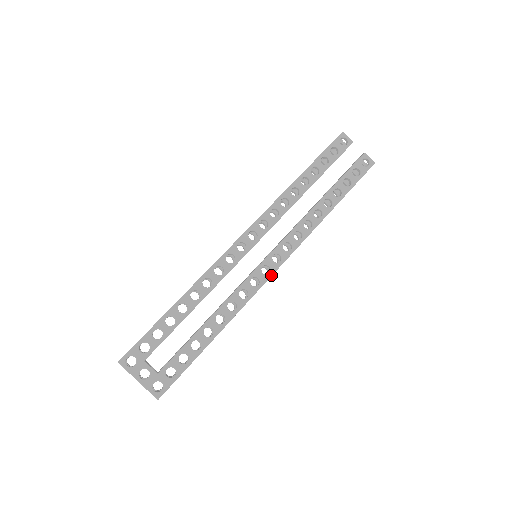
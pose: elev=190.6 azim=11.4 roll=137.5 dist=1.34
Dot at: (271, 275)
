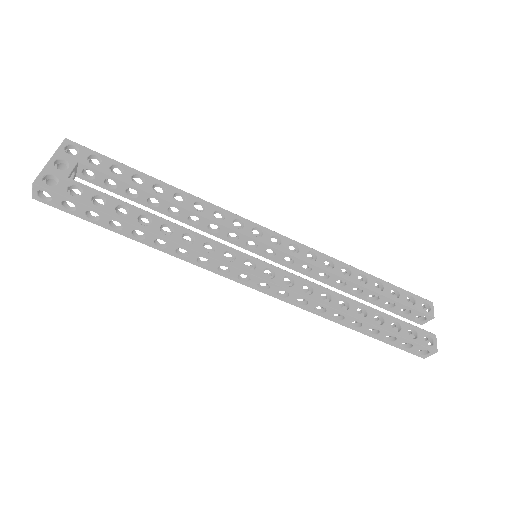
Dot at: (248, 272)
